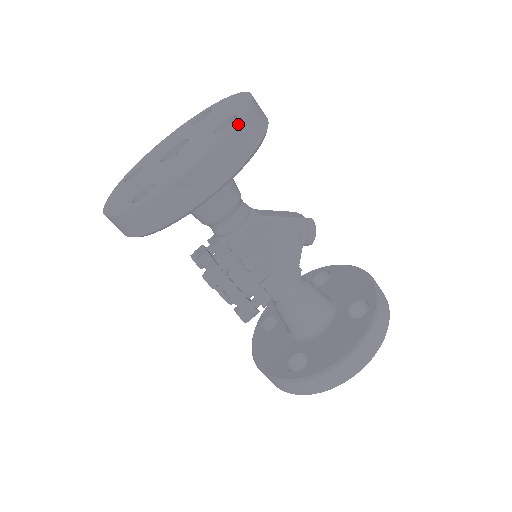
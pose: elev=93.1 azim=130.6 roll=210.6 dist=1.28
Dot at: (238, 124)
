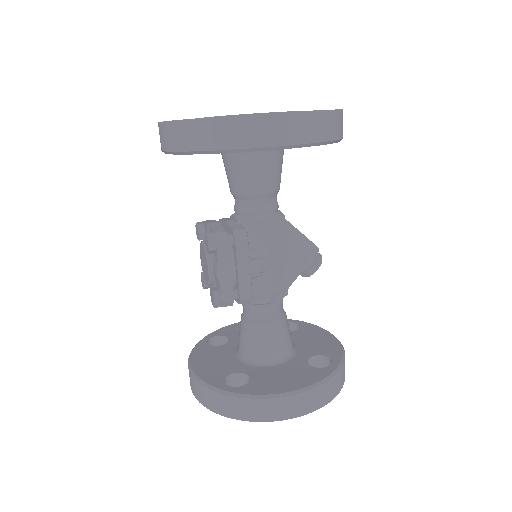
Dot at: (330, 110)
